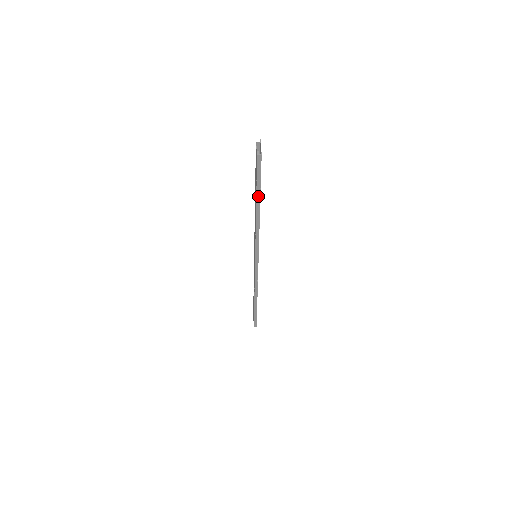
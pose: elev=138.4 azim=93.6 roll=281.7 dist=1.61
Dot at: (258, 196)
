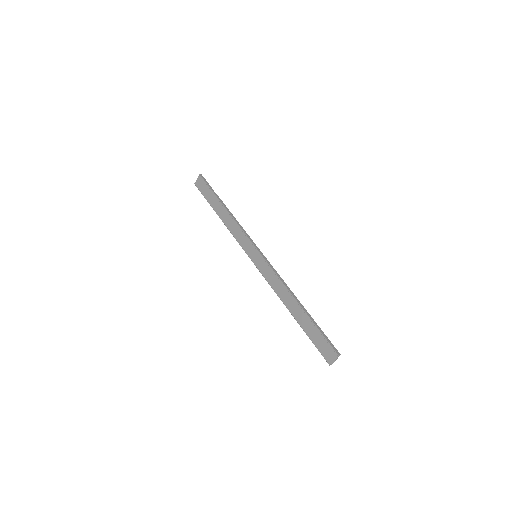
Dot at: (217, 197)
